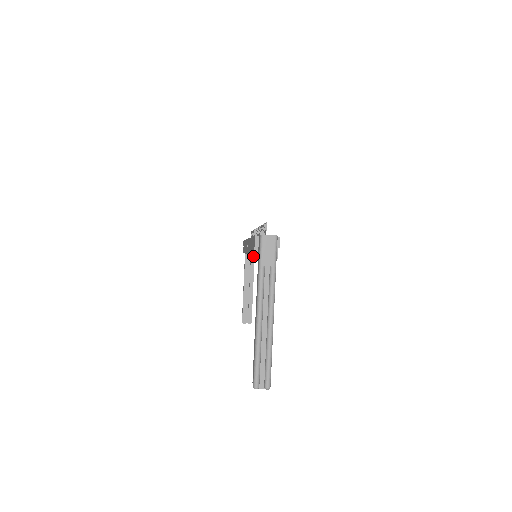
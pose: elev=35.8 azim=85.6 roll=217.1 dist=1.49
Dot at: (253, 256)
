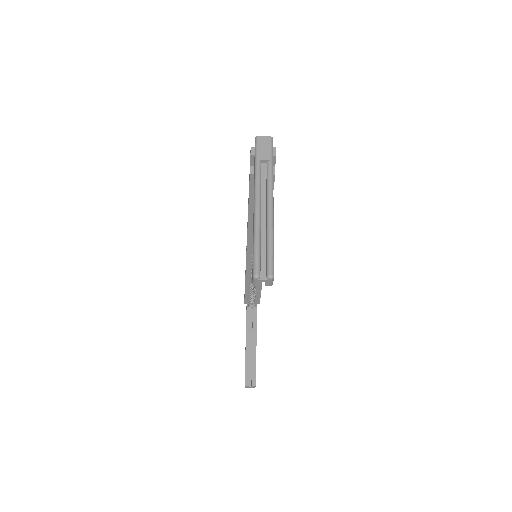
Dot at: occluded
